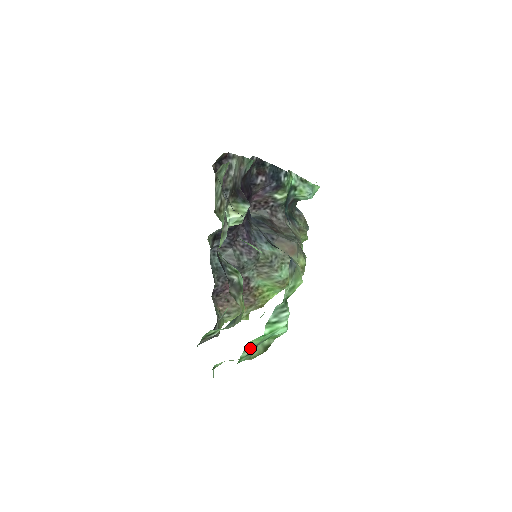
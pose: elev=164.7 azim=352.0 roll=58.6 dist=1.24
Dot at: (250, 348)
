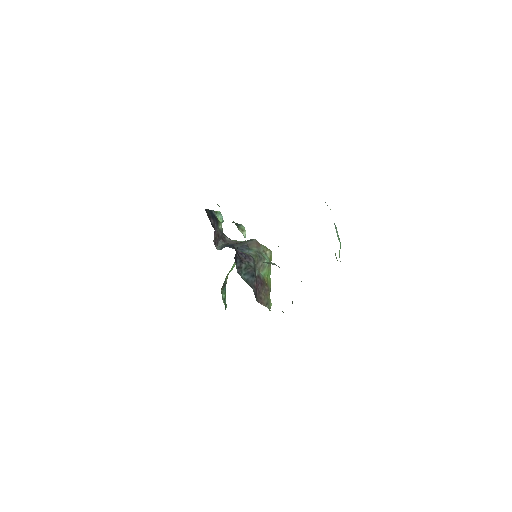
Dot at: occluded
